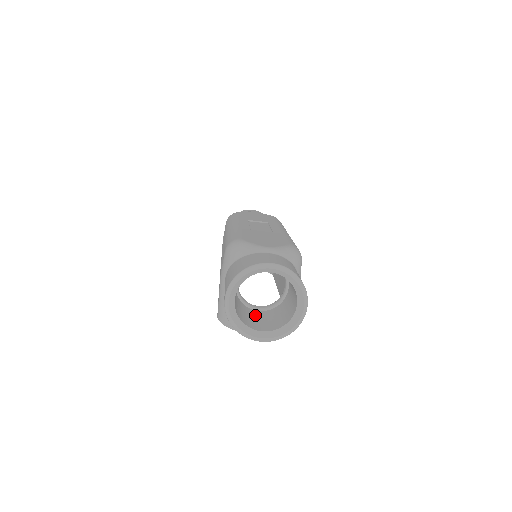
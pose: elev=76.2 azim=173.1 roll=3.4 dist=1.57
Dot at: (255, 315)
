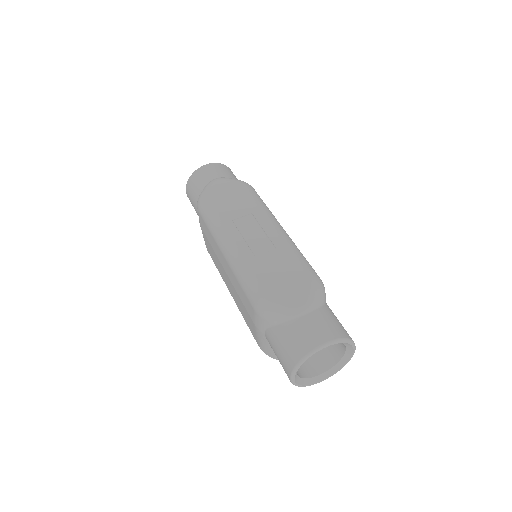
Dot at: occluded
